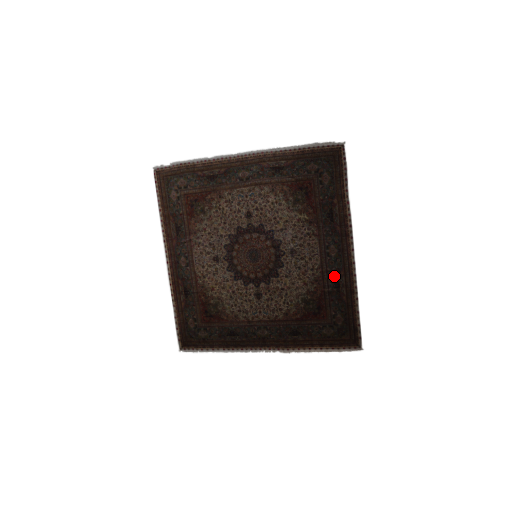
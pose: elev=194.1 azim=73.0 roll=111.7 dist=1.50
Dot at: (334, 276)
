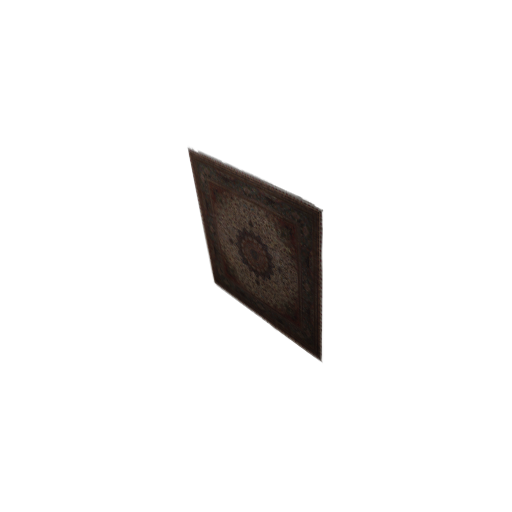
Dot at: (307, 305)
